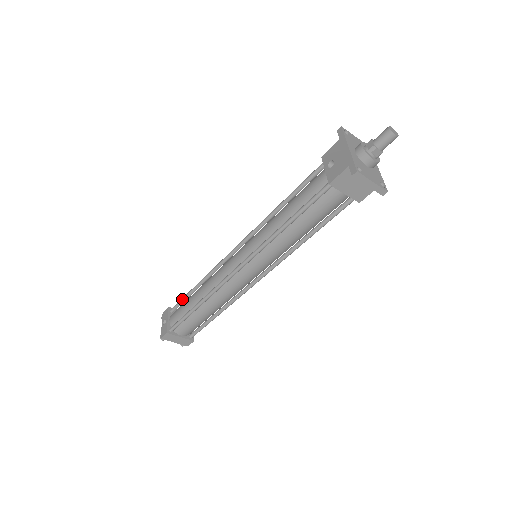
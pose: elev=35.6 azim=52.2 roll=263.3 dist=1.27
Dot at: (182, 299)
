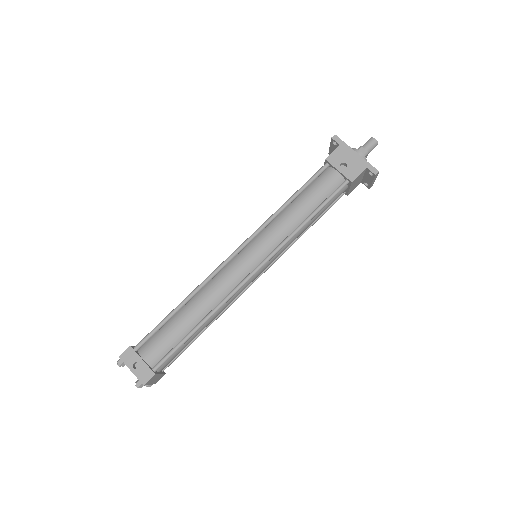
Dot at: (157, 329)
